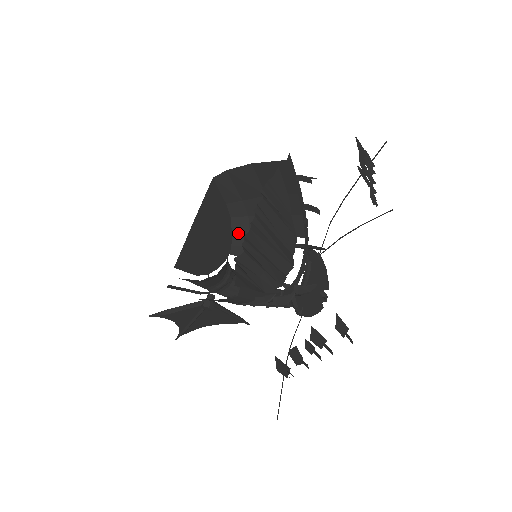
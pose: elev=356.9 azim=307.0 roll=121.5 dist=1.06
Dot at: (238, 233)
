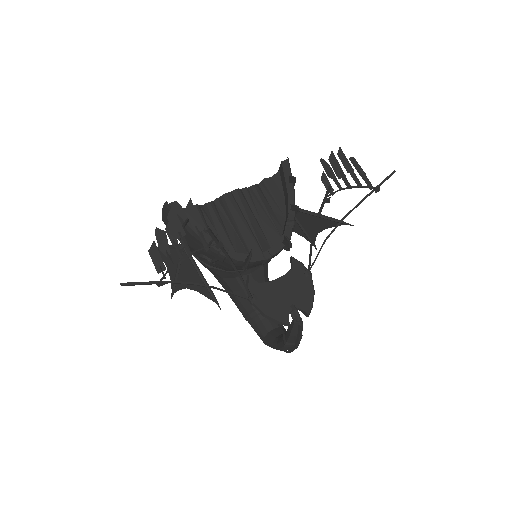
Dot at: occluded
